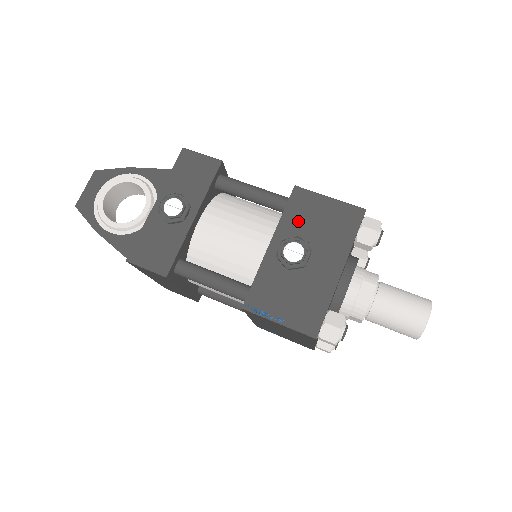
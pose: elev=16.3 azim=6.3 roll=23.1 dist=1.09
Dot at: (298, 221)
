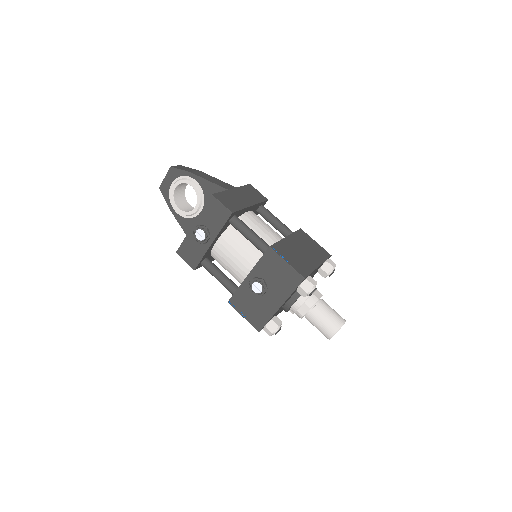
Dot at: (266, 269)
